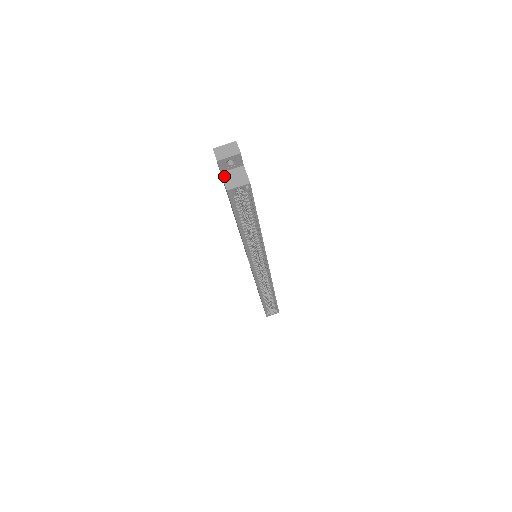
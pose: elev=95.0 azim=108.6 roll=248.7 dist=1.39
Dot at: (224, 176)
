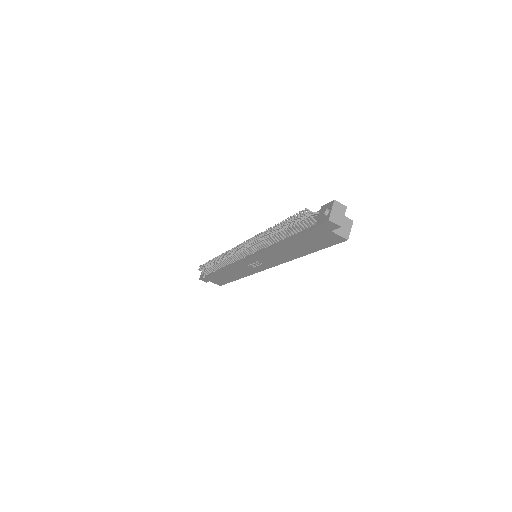
Dot at: (336, 232)
